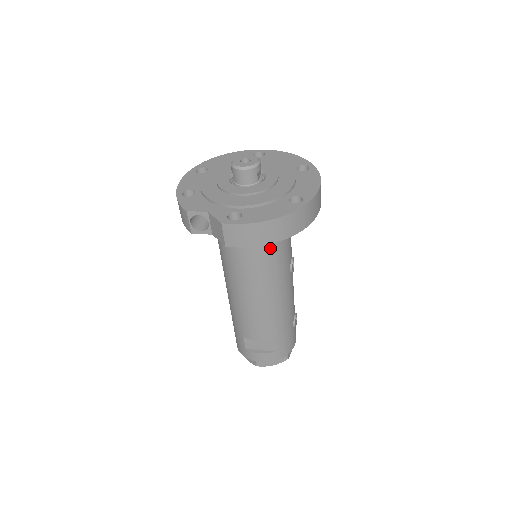
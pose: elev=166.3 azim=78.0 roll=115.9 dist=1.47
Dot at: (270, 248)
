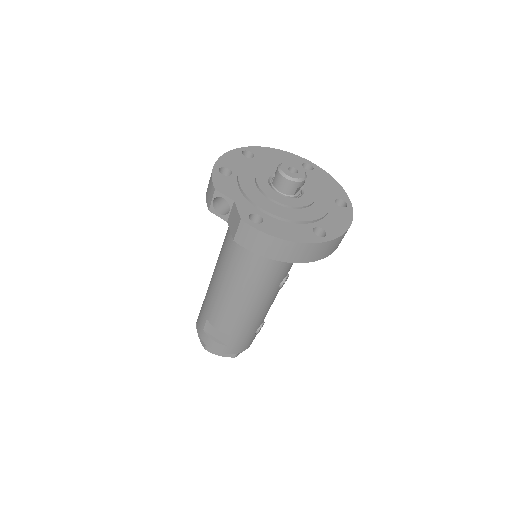
Dot at: occluded
